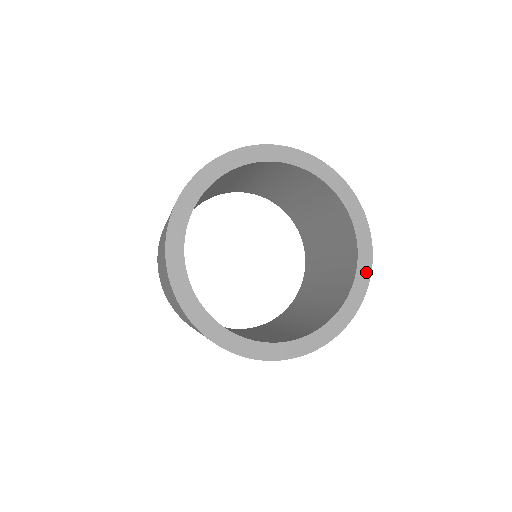
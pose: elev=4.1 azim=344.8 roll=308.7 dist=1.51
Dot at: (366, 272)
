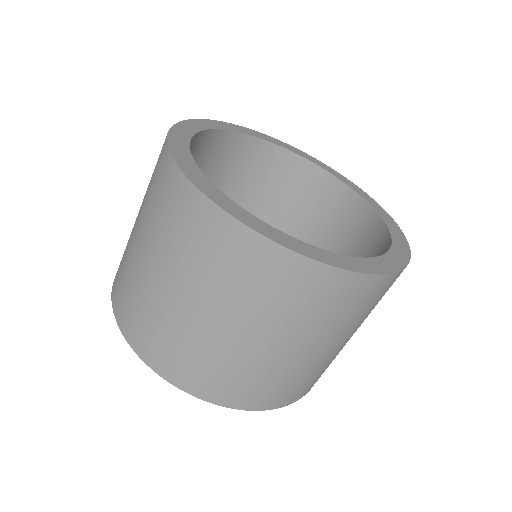
Dot at: (374, 203)
